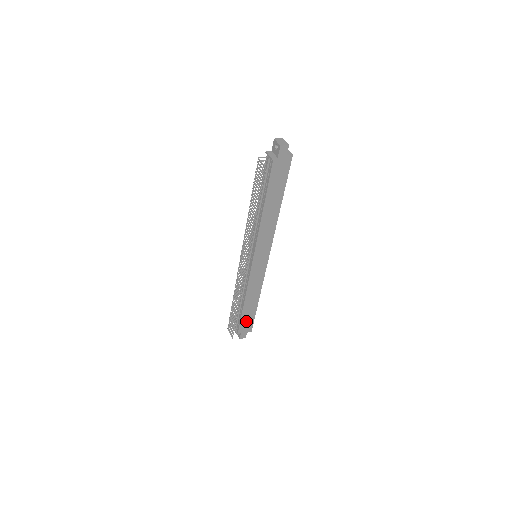
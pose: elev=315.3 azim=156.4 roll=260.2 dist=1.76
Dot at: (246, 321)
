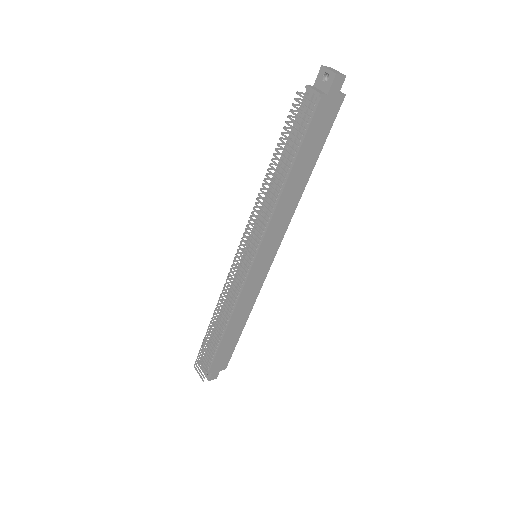
Dot at: (223, 354)
